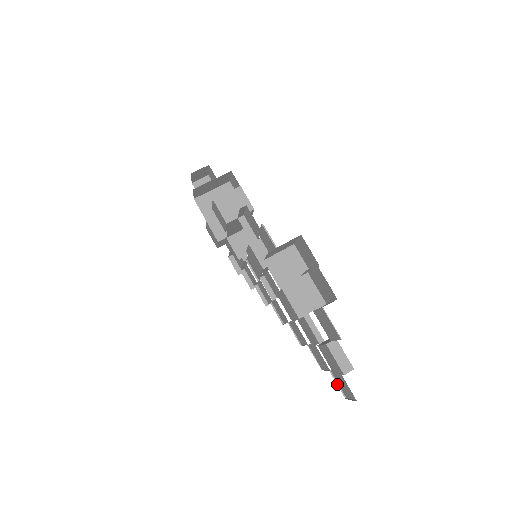
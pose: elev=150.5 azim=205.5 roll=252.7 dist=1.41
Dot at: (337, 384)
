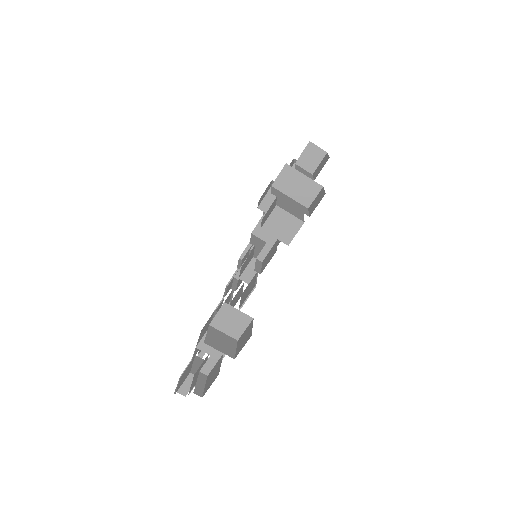
Dot at: occluded
